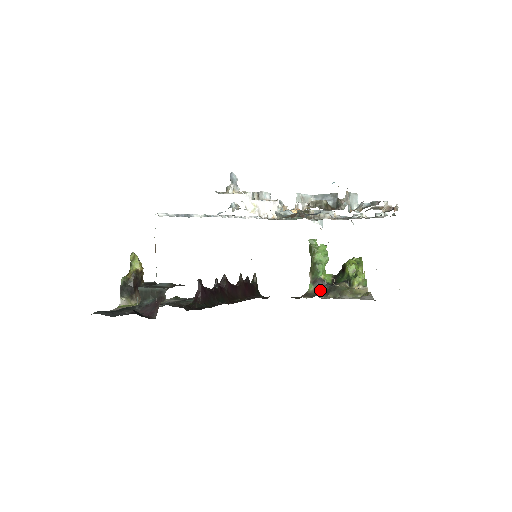
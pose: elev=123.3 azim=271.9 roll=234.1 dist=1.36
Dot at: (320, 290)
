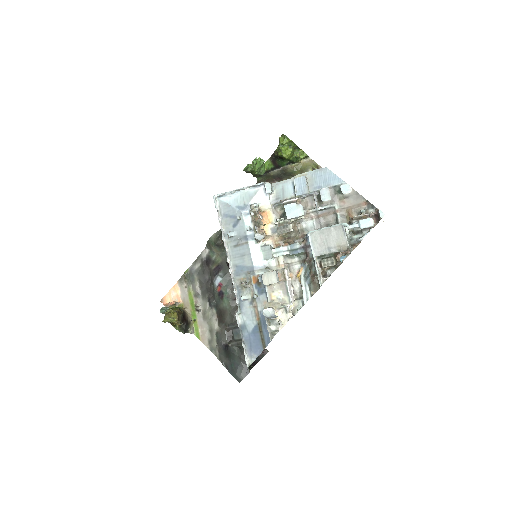
Dot at: (269, 176)
